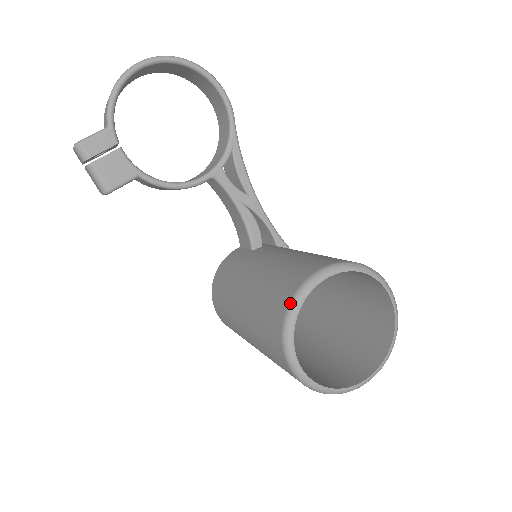
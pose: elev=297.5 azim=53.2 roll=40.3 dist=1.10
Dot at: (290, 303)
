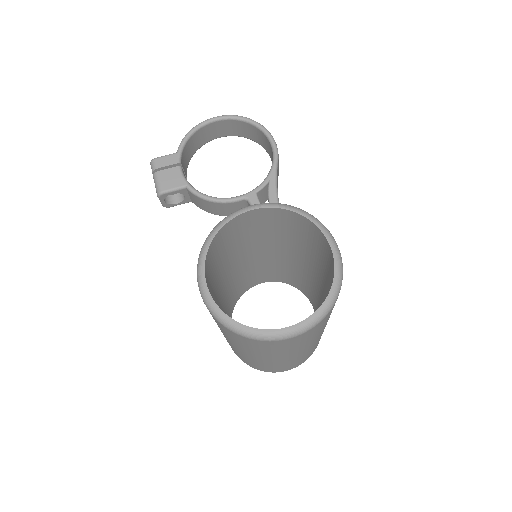
Dot at: (217, 224)
